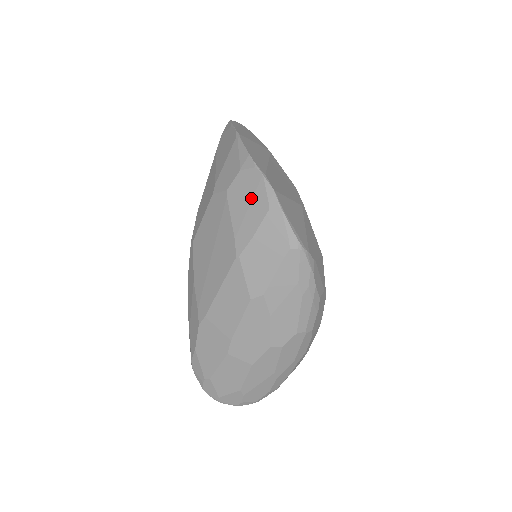
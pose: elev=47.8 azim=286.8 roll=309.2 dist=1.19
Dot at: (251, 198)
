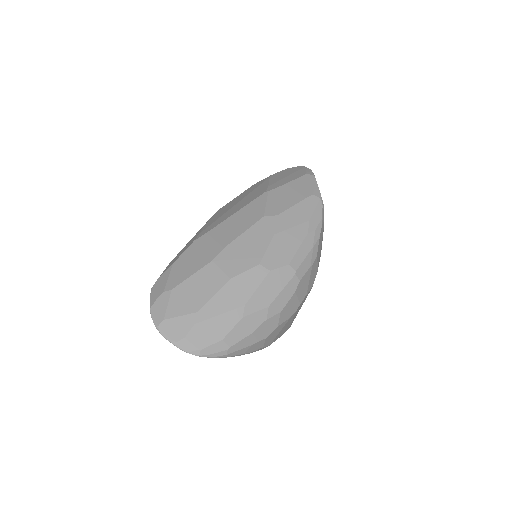
Dot at: (292, 173)
